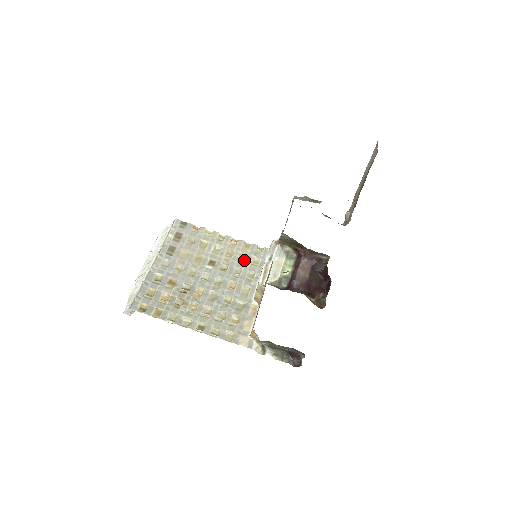
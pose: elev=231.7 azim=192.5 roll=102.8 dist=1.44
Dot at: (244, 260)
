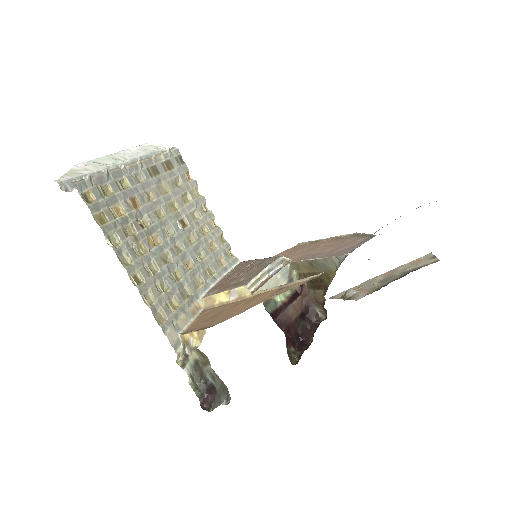
Dot at: (213, 250)
